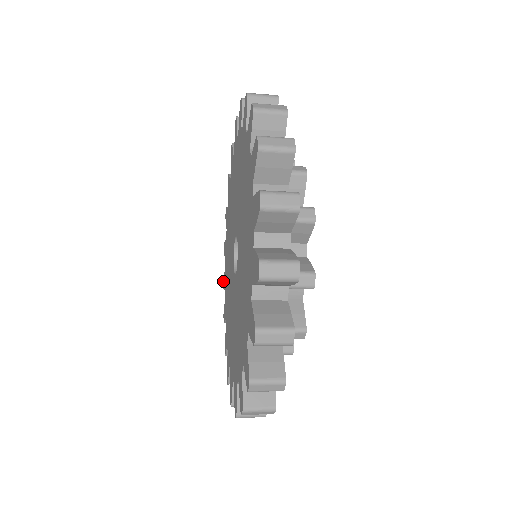
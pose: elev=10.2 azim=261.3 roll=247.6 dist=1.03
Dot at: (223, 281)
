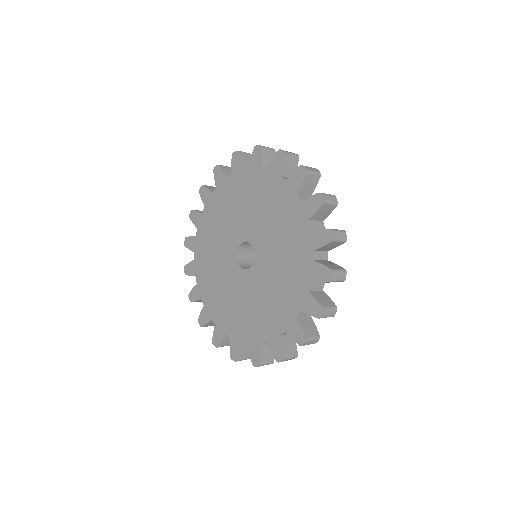
Dot at: (202, 187)
